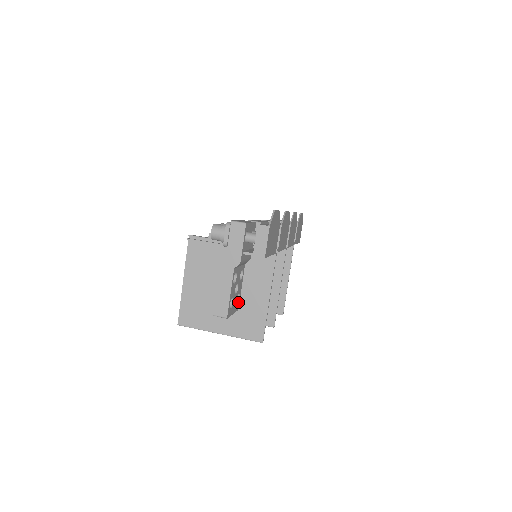
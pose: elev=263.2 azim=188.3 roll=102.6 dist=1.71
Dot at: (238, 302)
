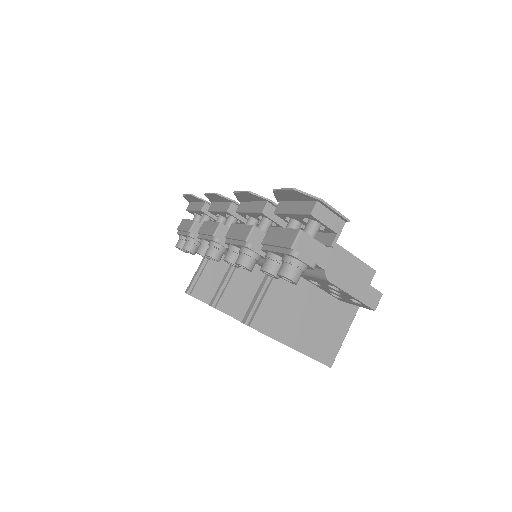
Dot at: occluded
